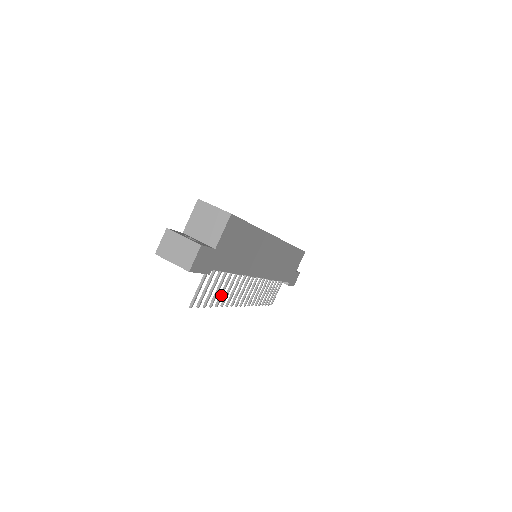
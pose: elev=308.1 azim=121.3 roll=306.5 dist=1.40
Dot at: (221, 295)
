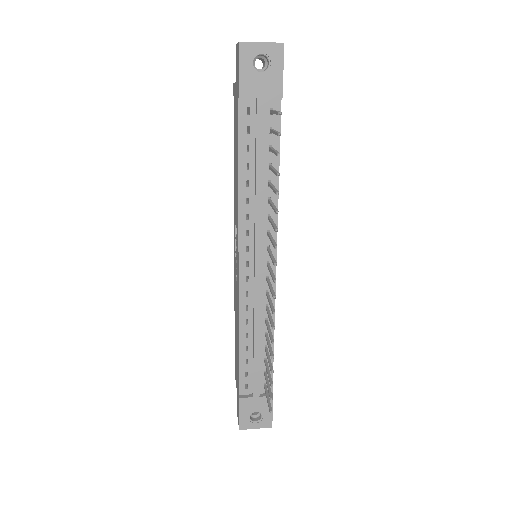
Dot at: (275, 188)
